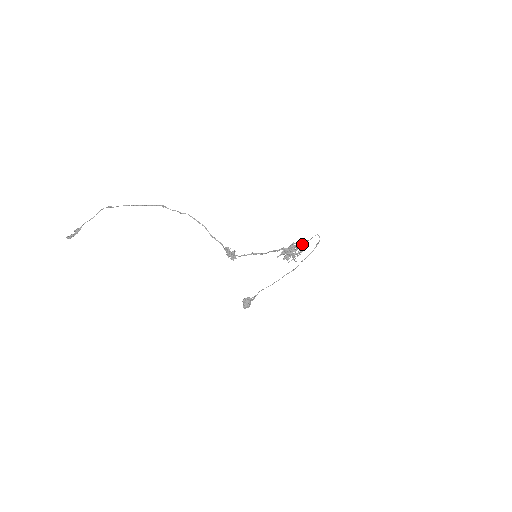
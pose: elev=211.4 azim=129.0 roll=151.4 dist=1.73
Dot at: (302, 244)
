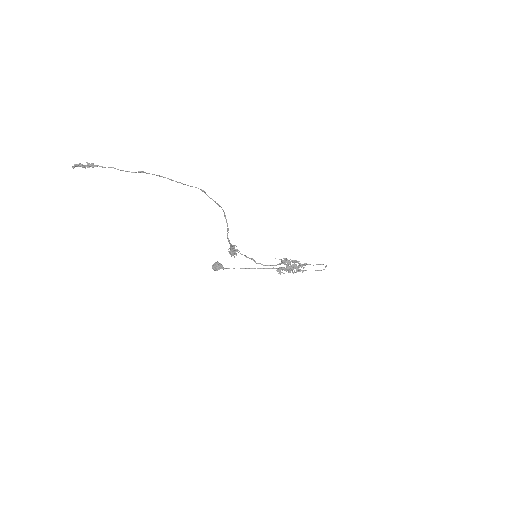
Dot at: occluded
